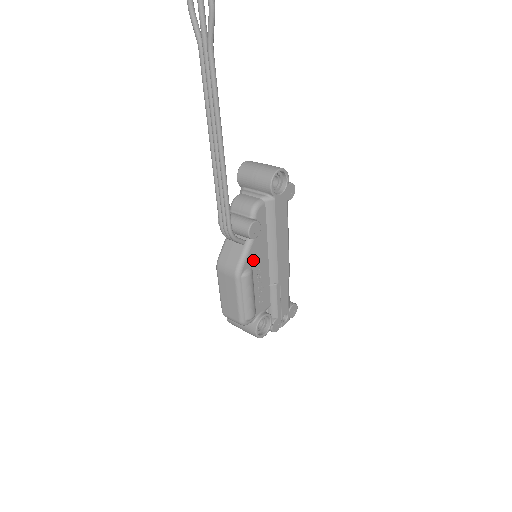
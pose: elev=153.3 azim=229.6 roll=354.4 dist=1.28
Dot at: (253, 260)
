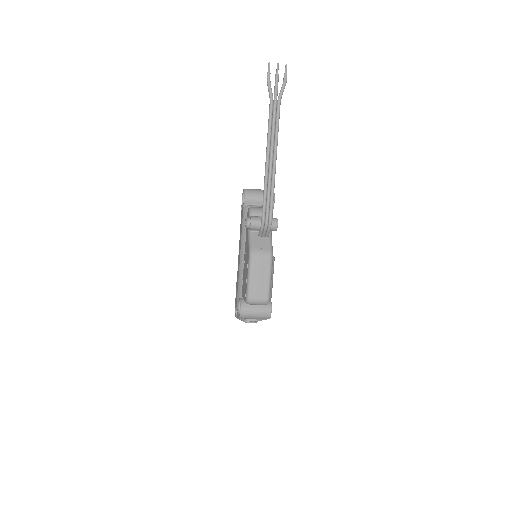
Dot at: occluded
